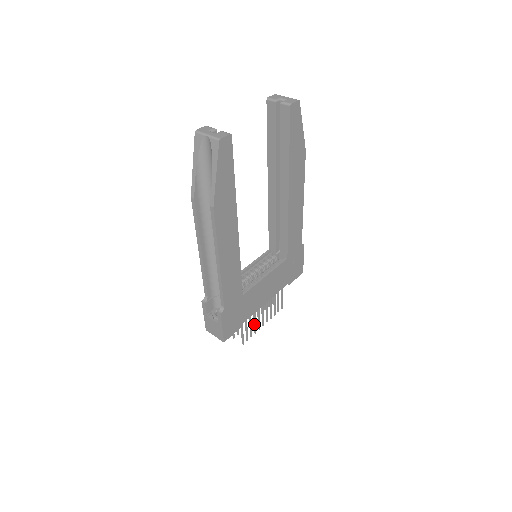
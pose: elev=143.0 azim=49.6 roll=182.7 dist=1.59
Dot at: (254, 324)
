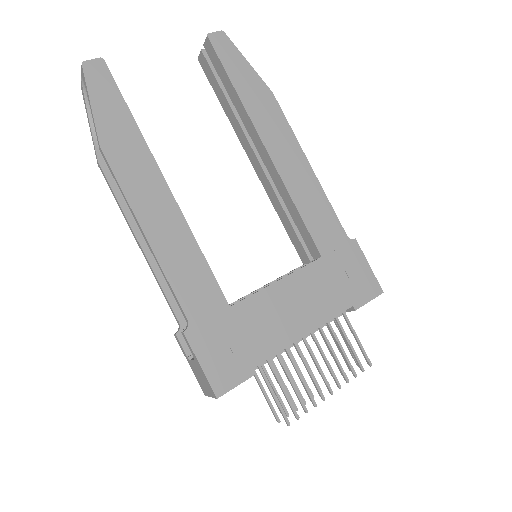
Dot at: occluded
